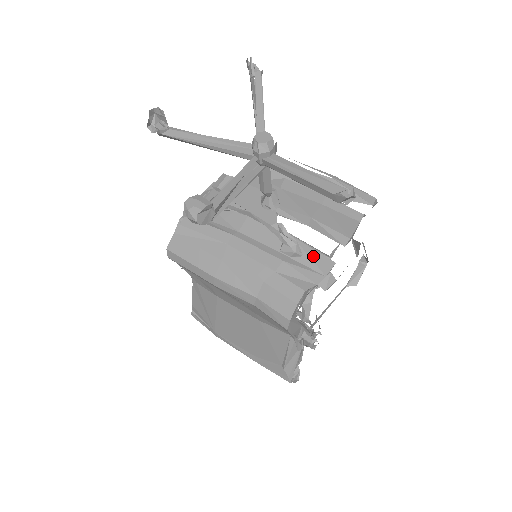
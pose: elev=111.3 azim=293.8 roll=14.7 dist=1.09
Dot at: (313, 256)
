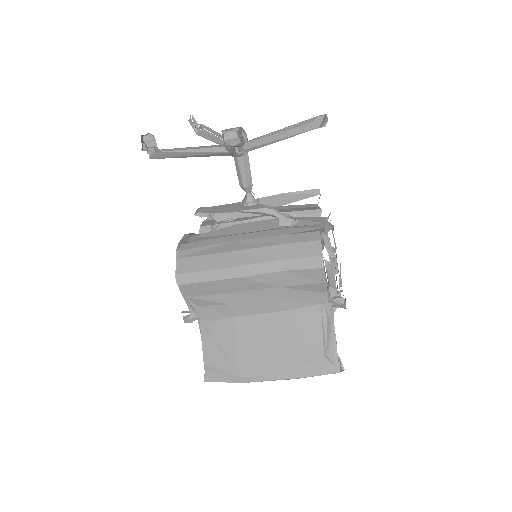
Dot at: (306, 219)
